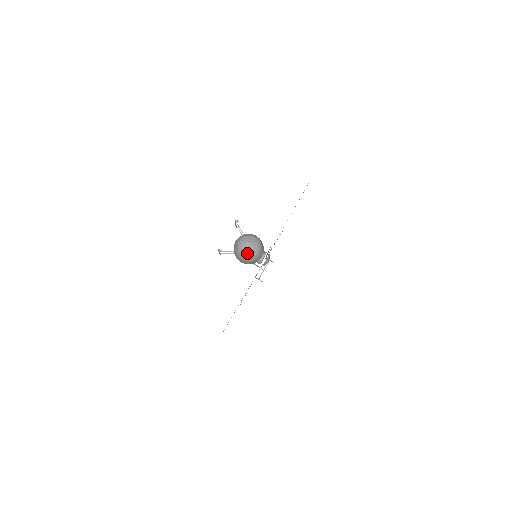
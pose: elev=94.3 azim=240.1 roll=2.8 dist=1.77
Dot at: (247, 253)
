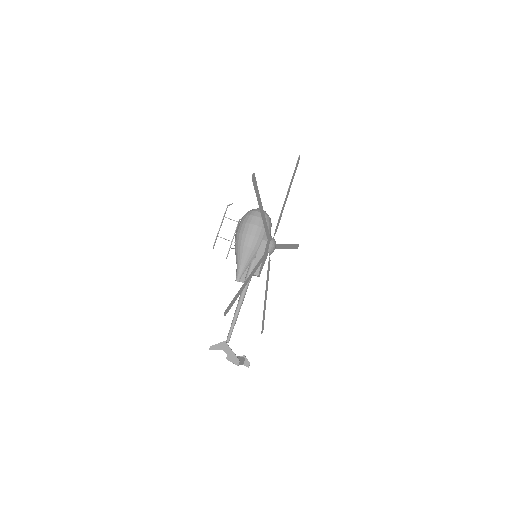
Dot at: occluded
